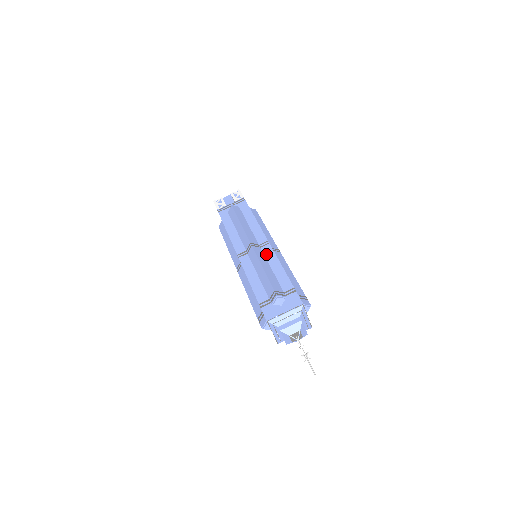
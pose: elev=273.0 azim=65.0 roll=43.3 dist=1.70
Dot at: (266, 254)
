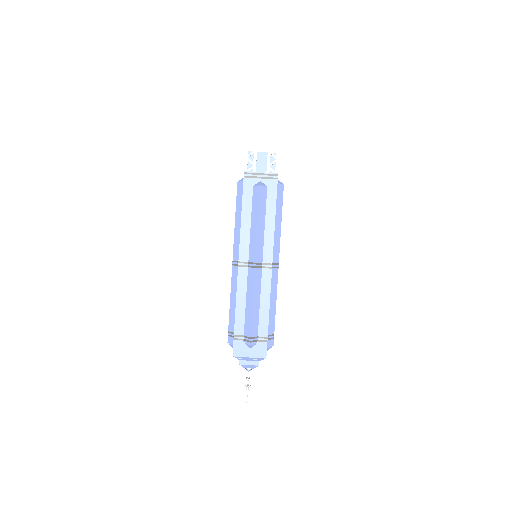
Dot at: (263, 281)
